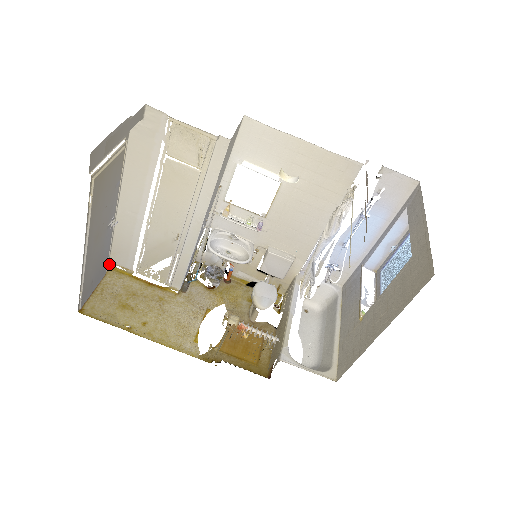
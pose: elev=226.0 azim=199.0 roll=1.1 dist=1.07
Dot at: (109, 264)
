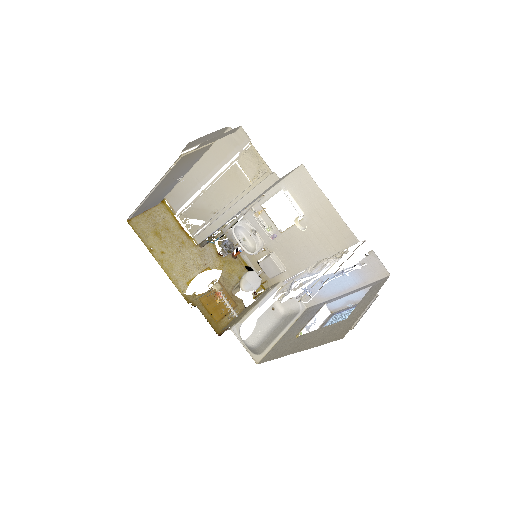
Dot at: (164, 199)
